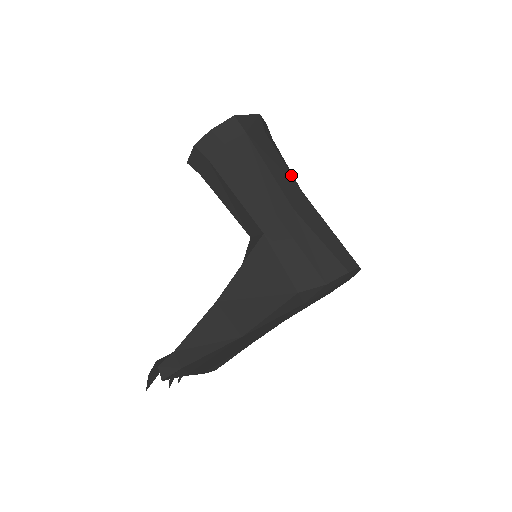
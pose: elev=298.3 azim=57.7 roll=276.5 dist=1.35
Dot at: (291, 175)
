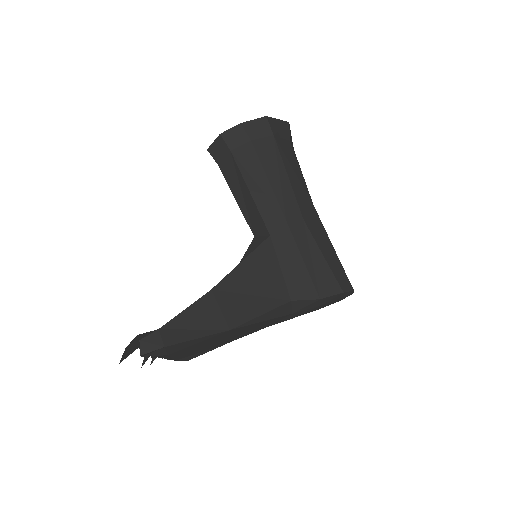
Dot at: (306, 187)
